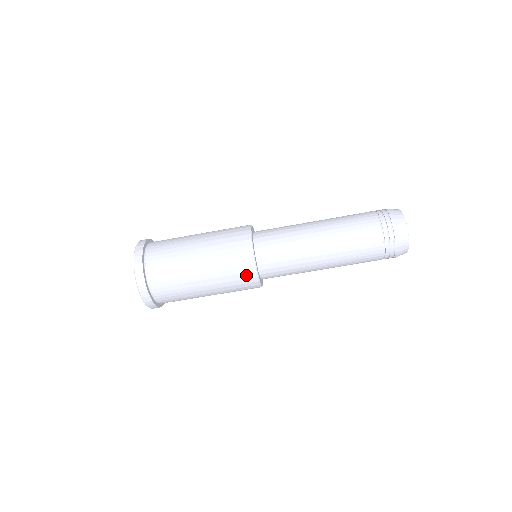
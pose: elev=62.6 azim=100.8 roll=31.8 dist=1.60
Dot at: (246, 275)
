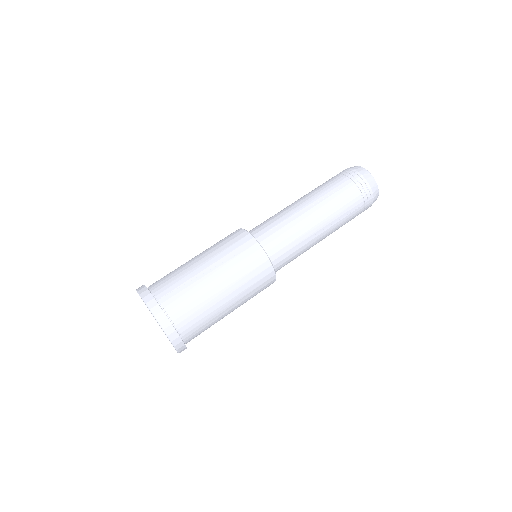
Dot at: (246, 245)
